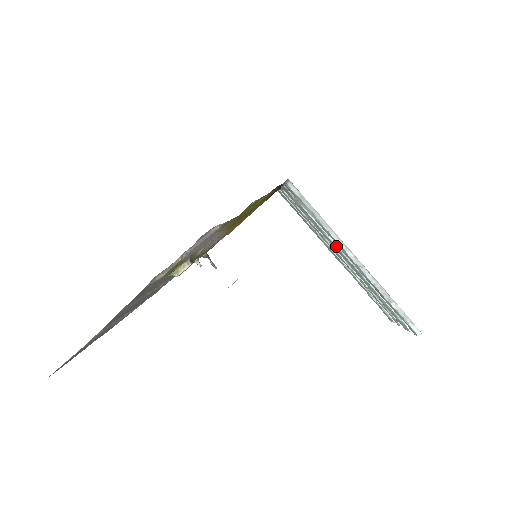
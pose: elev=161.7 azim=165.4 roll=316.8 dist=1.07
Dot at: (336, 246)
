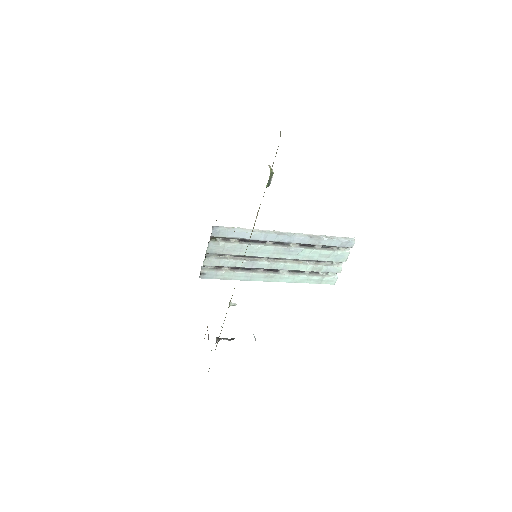
Dot at: (271, 247)
